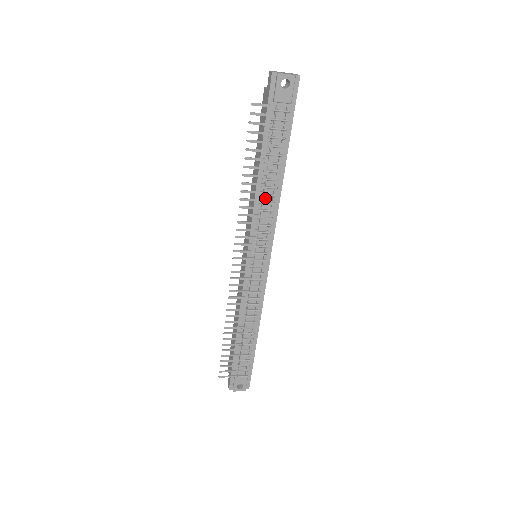
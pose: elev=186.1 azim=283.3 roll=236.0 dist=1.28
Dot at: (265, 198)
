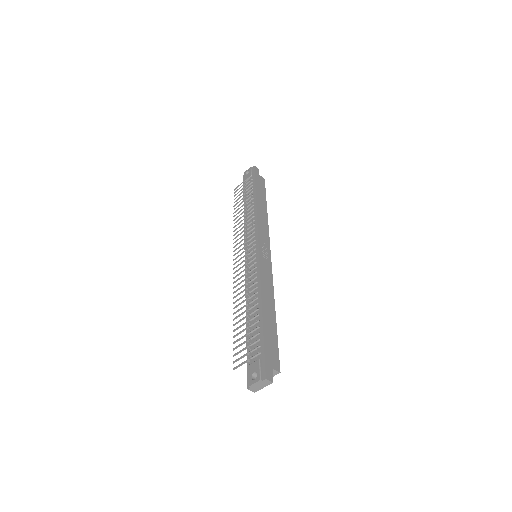
Dot at: (249, 219)
